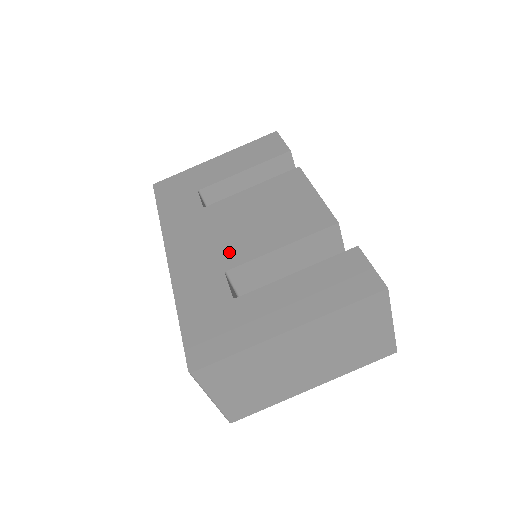
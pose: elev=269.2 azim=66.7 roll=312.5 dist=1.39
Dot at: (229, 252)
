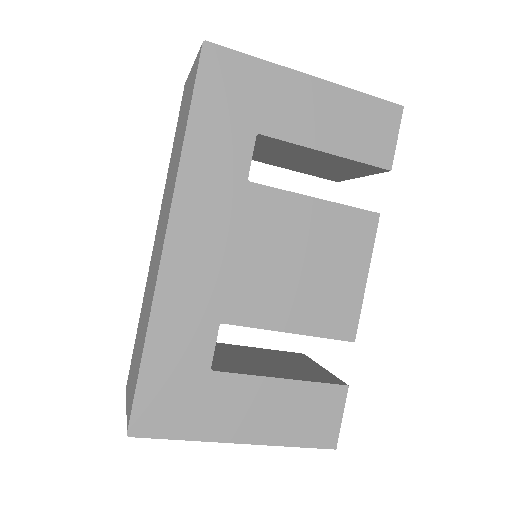
Dot at: (239, 296)
